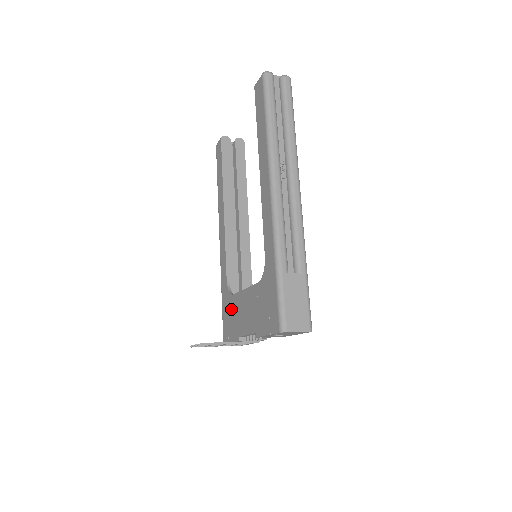
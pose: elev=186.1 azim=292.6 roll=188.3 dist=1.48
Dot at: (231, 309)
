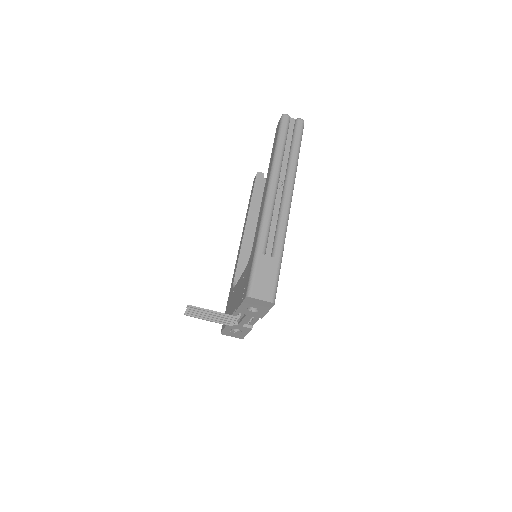
Dot at: (230, 300)
